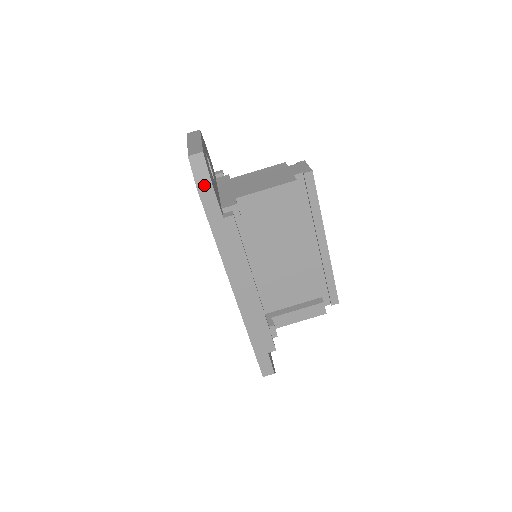
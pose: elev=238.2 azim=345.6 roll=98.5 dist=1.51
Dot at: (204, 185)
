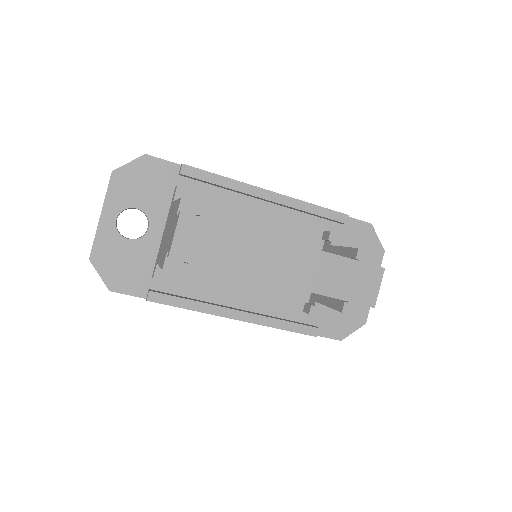
Dot at: occluded
